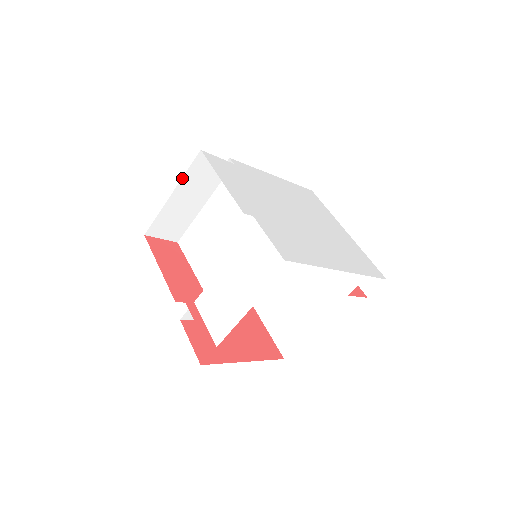
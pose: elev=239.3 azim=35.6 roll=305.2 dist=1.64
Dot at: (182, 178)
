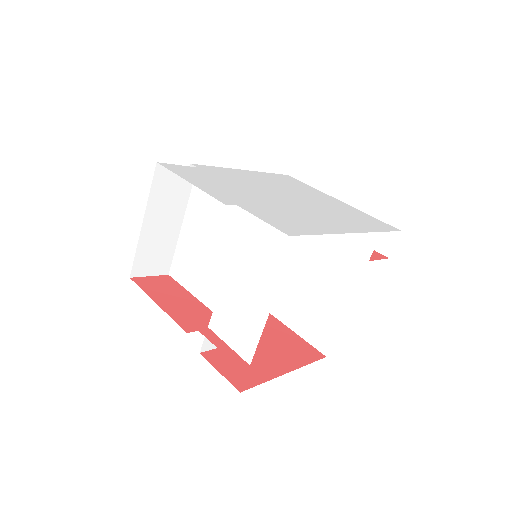
Dot at: (148, 200)
